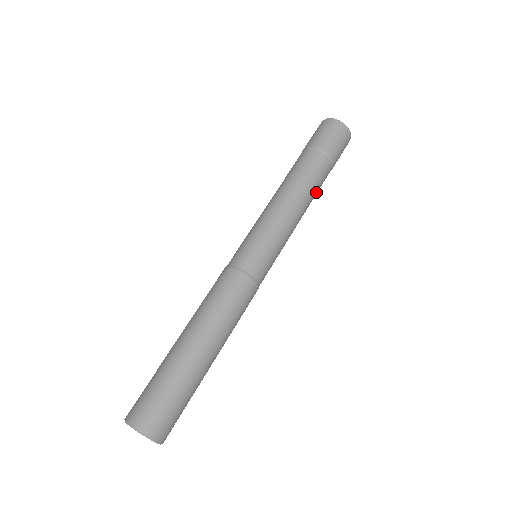
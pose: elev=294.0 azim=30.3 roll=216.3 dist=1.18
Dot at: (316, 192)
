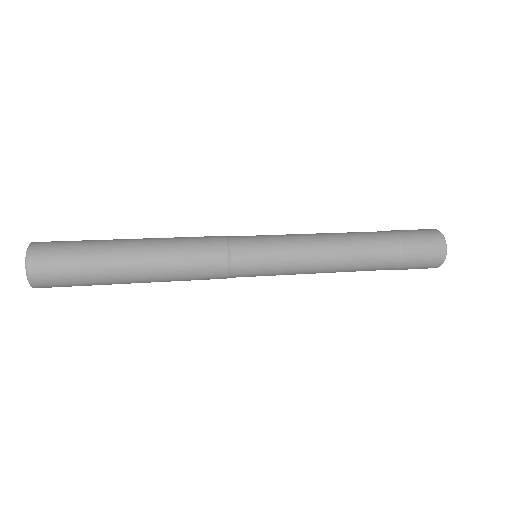
Dot at: (362, 254)
